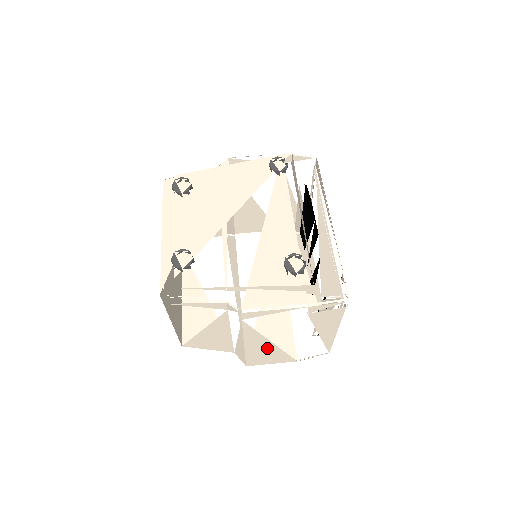
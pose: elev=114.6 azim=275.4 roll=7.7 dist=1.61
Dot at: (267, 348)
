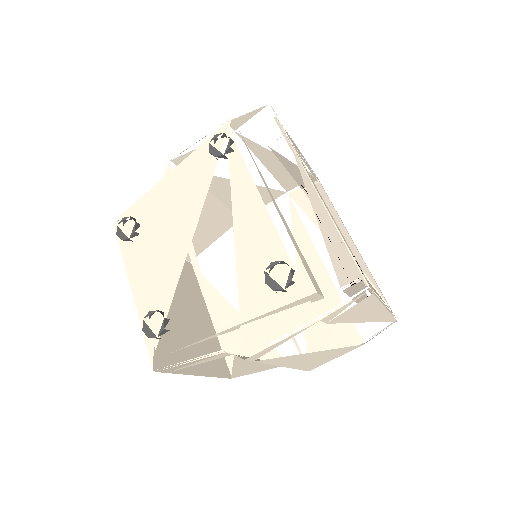
Dot at: (314, 356)
